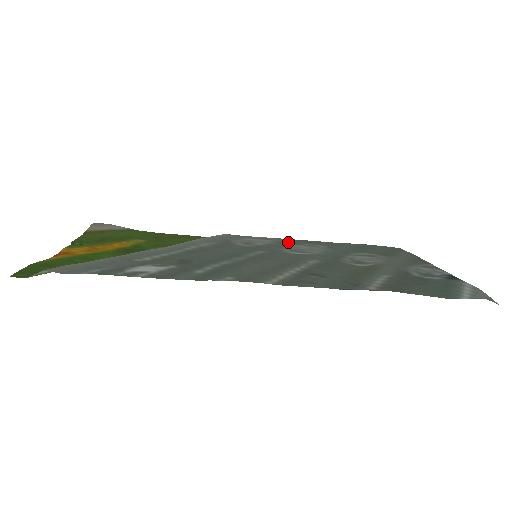
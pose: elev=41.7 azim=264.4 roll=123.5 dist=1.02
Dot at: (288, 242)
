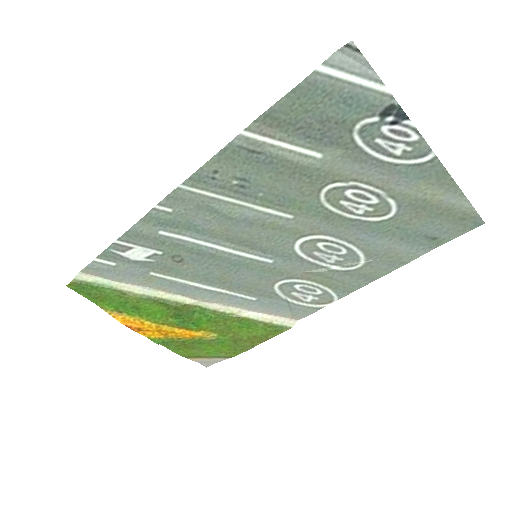
Dot at: (338, 281)
